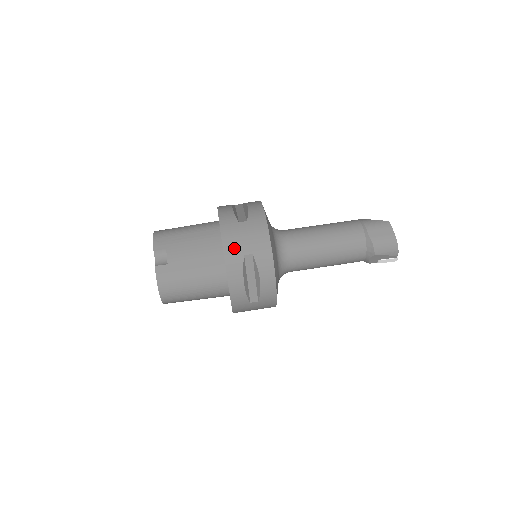
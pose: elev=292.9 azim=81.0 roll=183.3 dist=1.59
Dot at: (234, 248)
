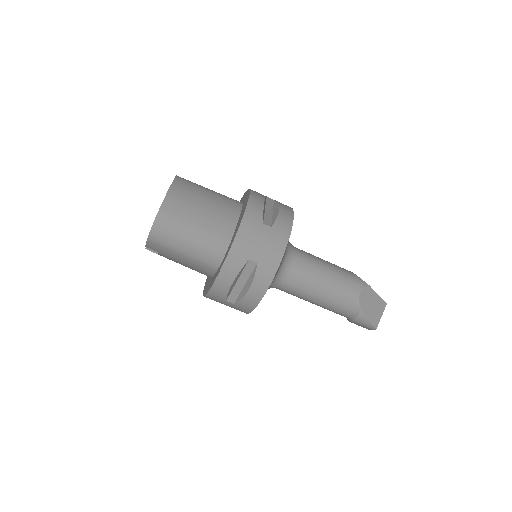
Dot at: occluded
